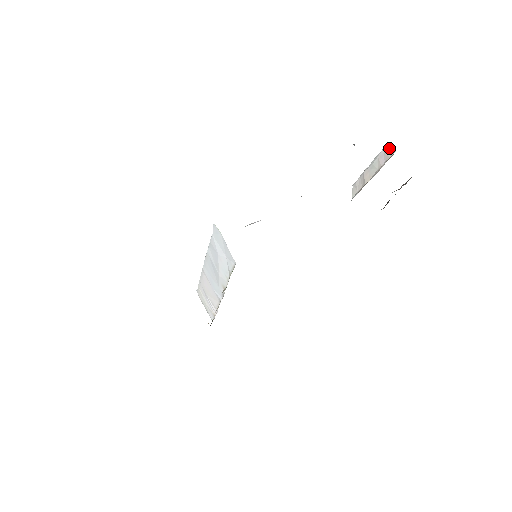
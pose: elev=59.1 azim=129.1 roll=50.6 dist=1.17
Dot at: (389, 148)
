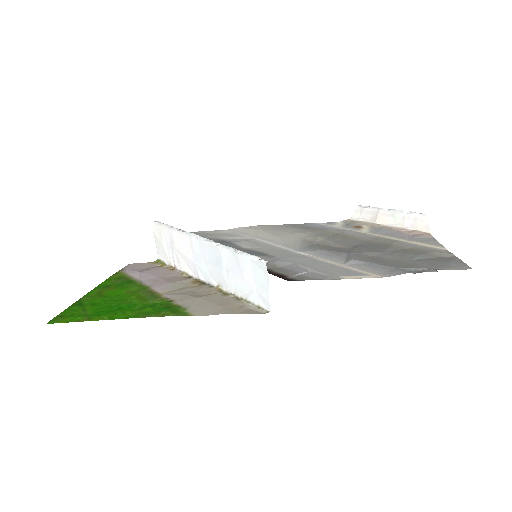
Dot at: (423, 221)
